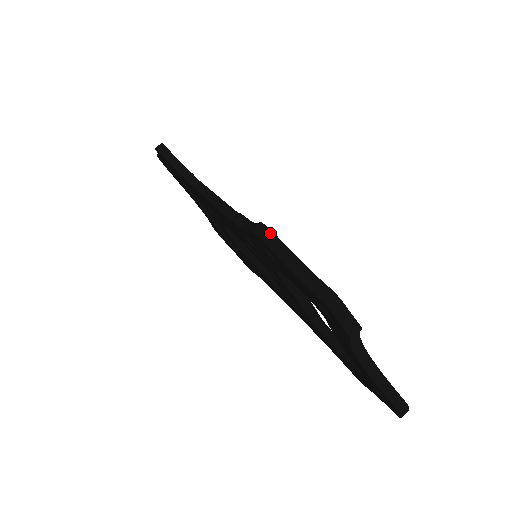
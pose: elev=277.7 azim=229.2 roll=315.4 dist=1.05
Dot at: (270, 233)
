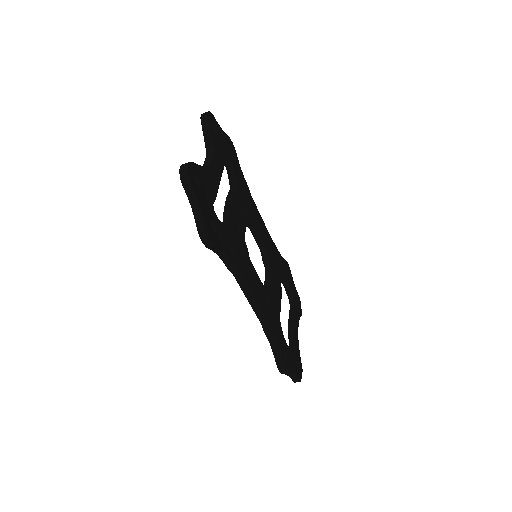
Dot at: (286, 373)
